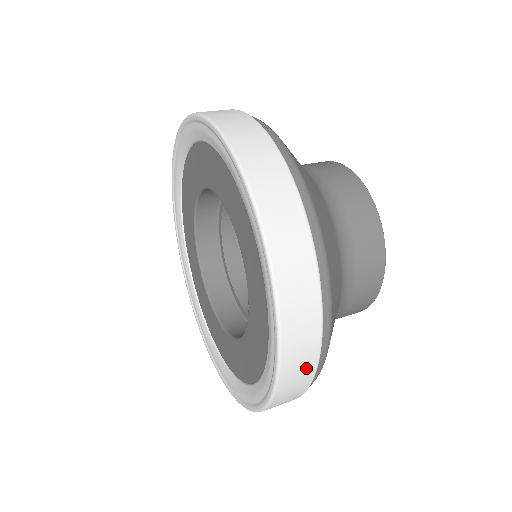
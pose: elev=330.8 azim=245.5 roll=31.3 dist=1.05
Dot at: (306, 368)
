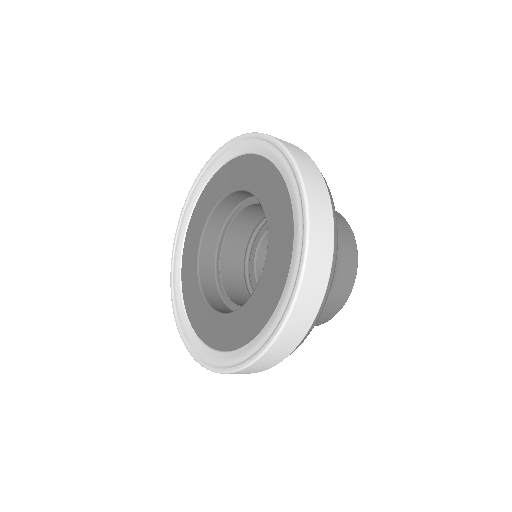
Dot at: (292, 343)
